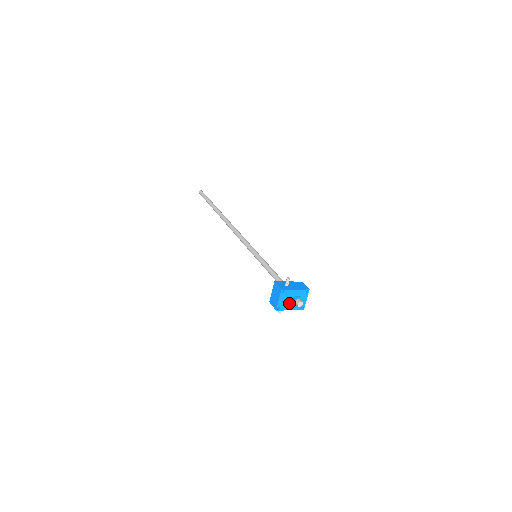
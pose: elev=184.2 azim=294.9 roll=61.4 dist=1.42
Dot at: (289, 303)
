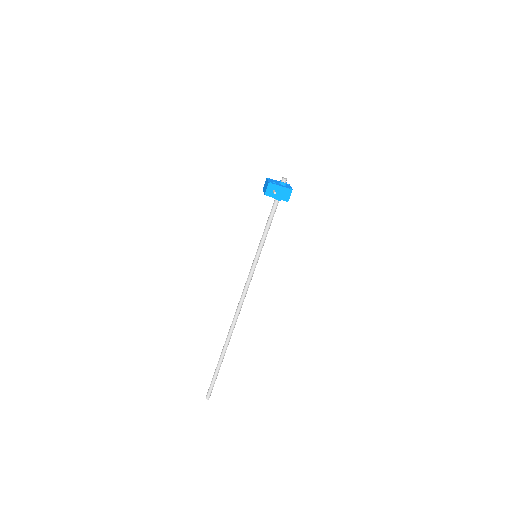
Dot at: (277, 184)
